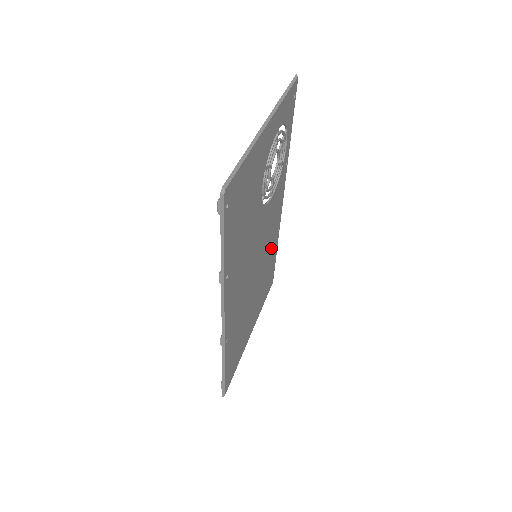
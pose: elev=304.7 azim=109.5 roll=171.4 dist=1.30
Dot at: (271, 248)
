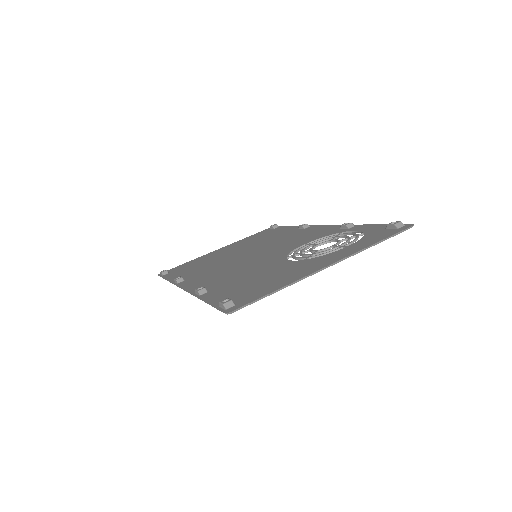
Dot at: occluded
